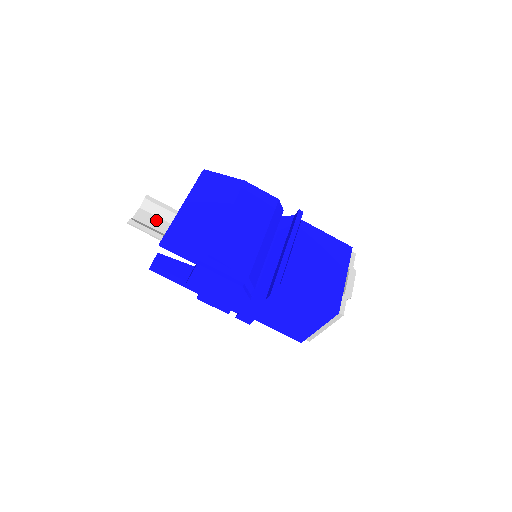
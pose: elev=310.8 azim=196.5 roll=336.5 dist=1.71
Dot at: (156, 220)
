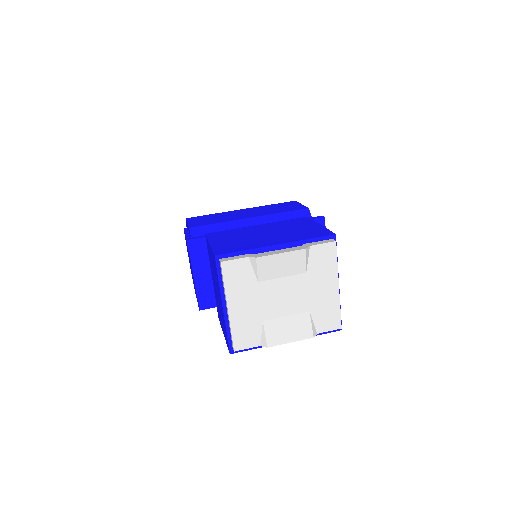
Dot at: occluded
